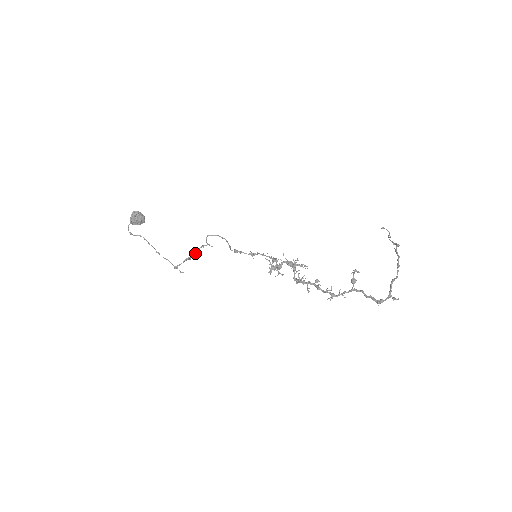
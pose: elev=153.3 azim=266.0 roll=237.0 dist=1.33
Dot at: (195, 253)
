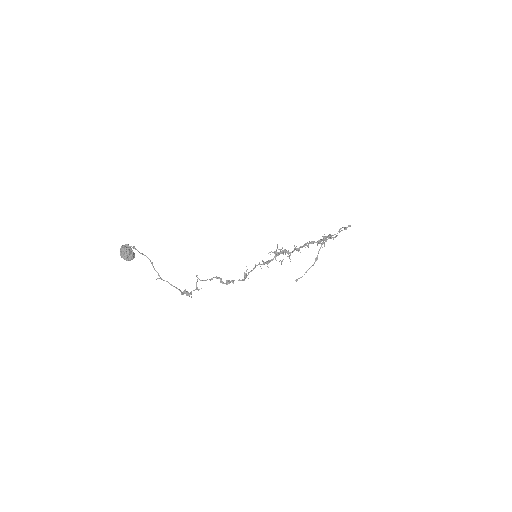
Dot at: occluded
